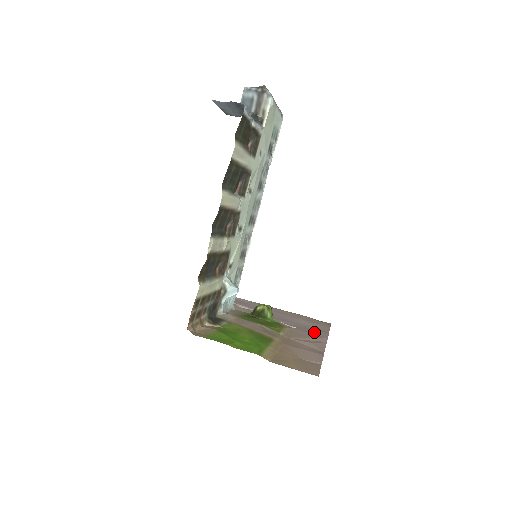
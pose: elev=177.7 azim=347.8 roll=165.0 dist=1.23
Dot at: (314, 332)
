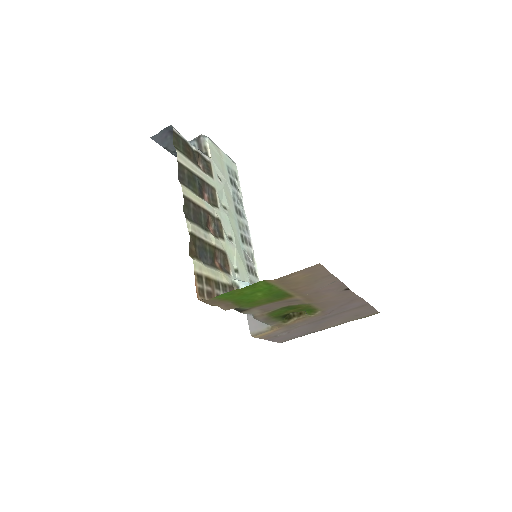
Dot at: (351, 305)
